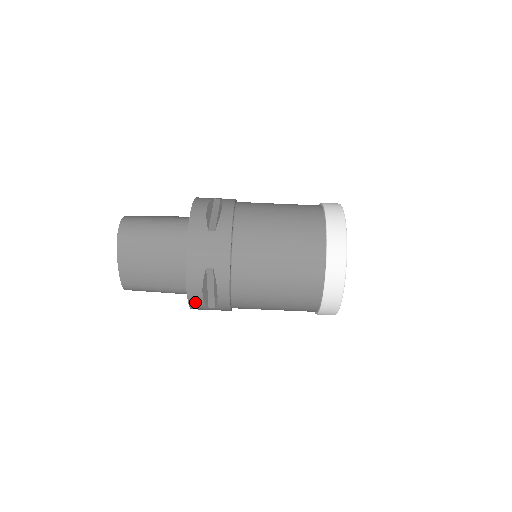
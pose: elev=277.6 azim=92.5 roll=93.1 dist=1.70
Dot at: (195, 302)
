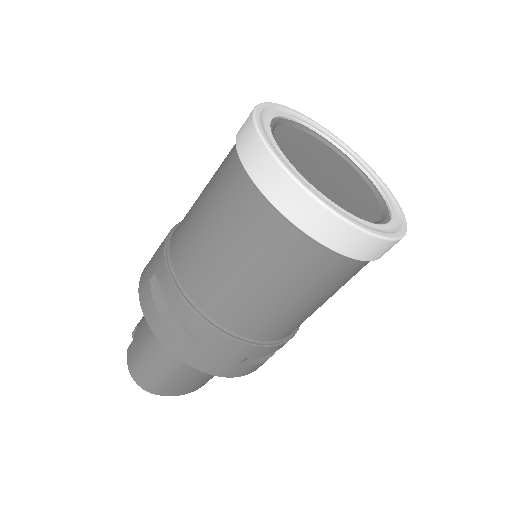
Dot at: occluded
